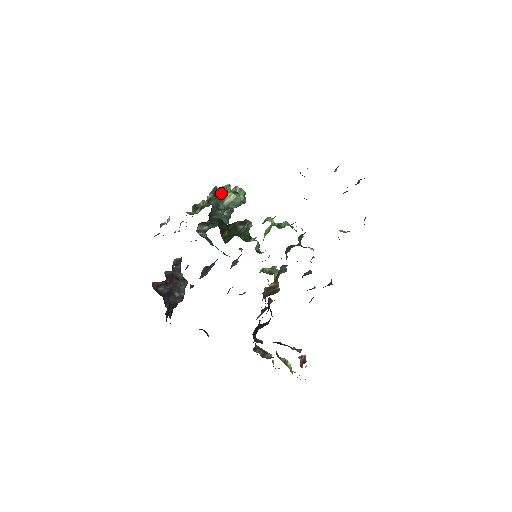
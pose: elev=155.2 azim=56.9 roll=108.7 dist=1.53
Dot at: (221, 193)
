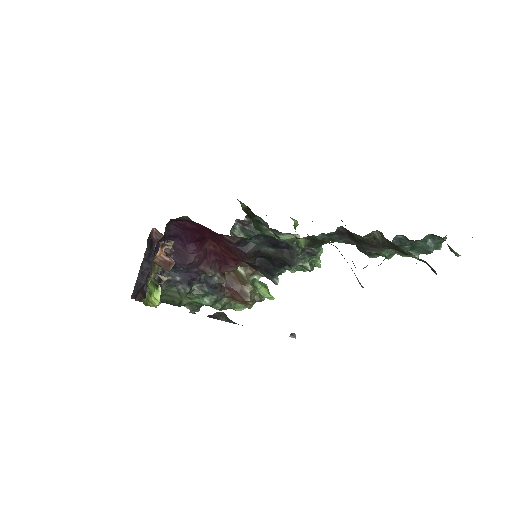
Dot at: occluded
